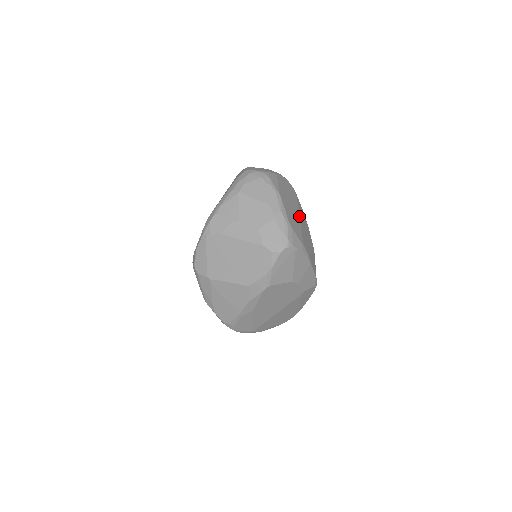
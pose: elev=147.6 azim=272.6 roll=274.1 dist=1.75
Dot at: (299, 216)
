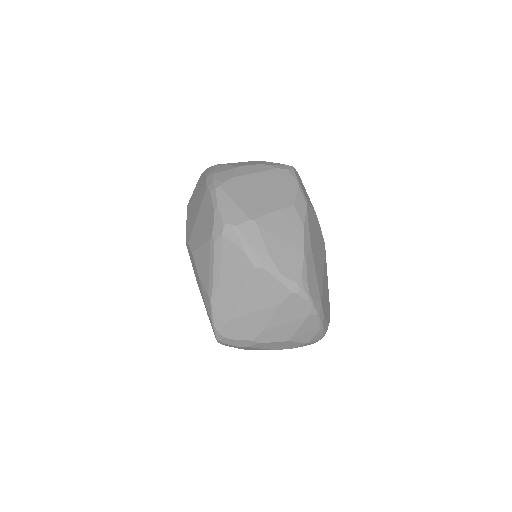
Dot at: occluded
